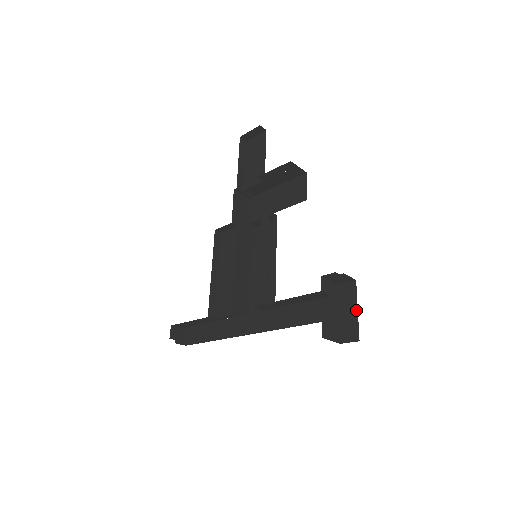
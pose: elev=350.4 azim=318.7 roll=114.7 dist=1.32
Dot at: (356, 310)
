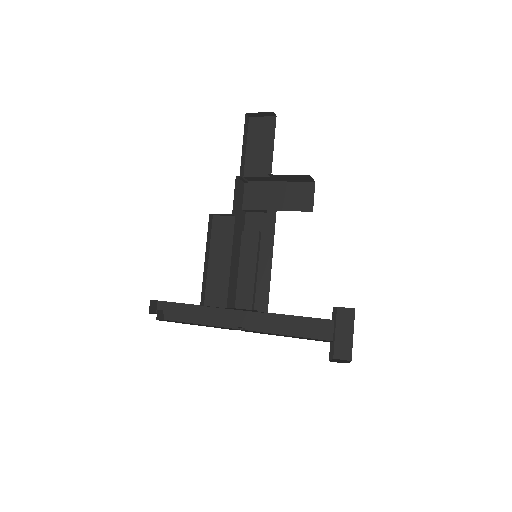
Dot at: (352, 335)
